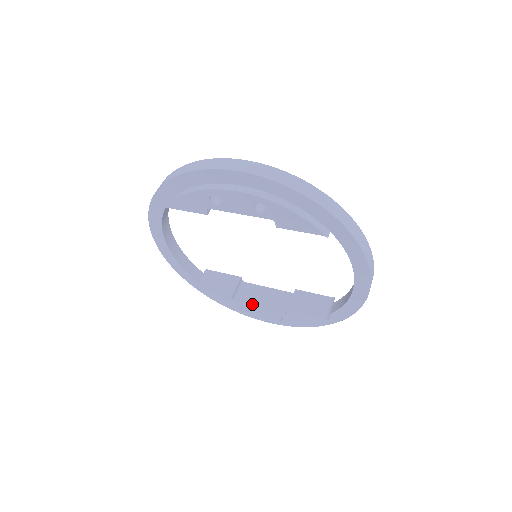
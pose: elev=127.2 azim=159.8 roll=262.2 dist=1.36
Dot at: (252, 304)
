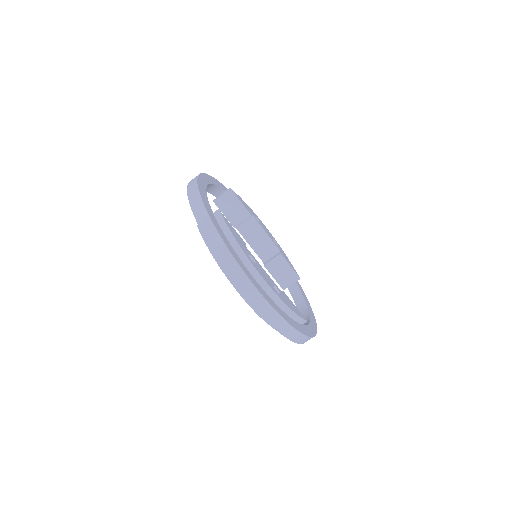
Dot at: (246, 238)
